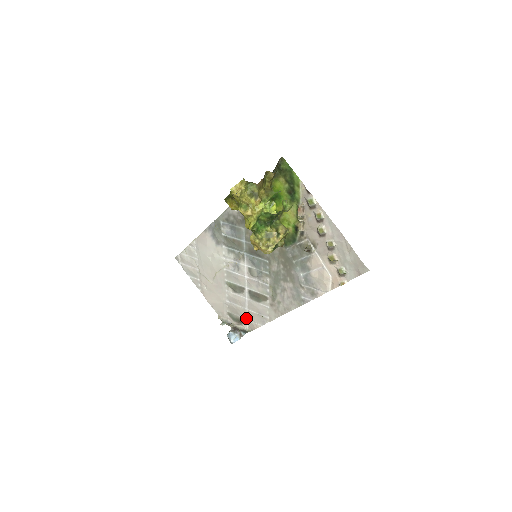
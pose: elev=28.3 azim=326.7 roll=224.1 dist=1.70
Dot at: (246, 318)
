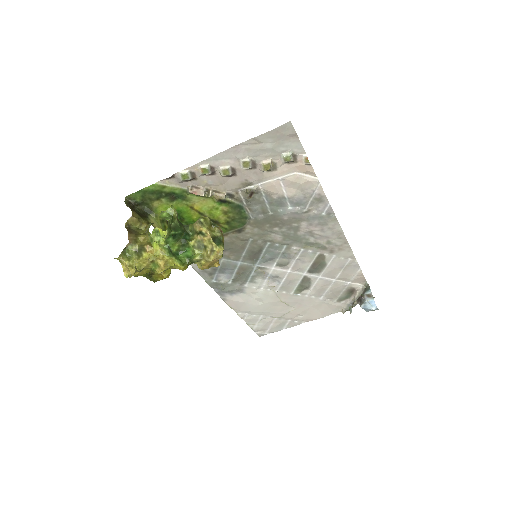
Dot at: (347, 284)
